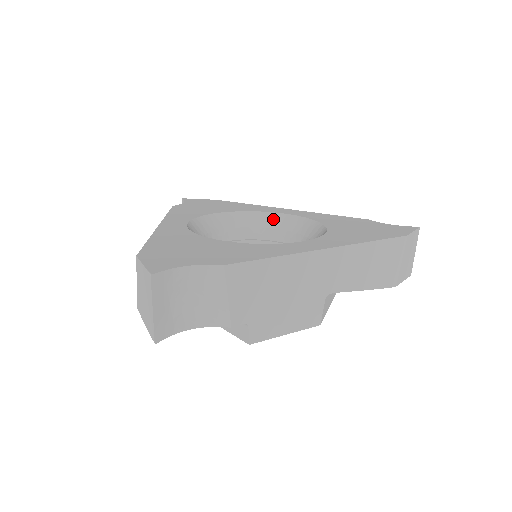
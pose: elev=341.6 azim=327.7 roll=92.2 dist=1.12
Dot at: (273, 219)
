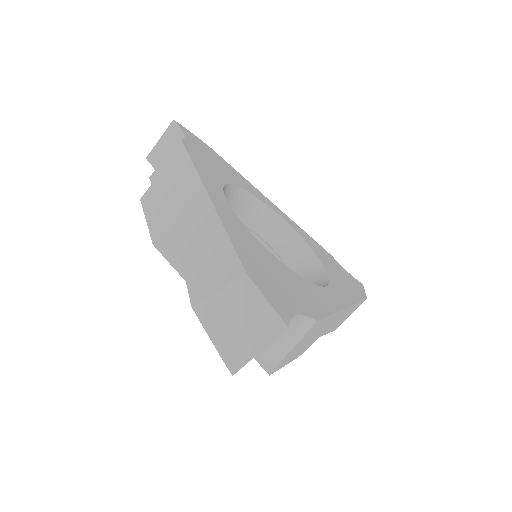
Dot at: (266, 213)
